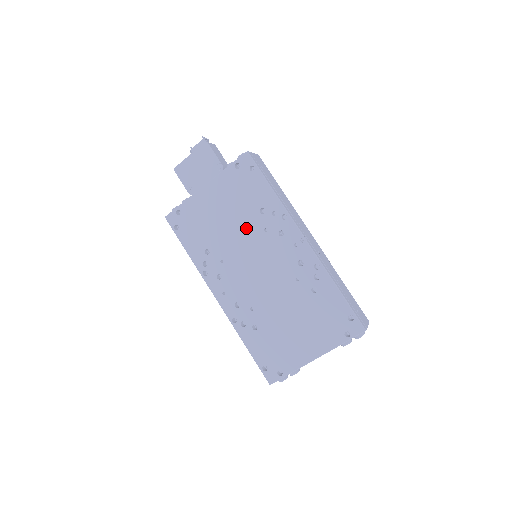
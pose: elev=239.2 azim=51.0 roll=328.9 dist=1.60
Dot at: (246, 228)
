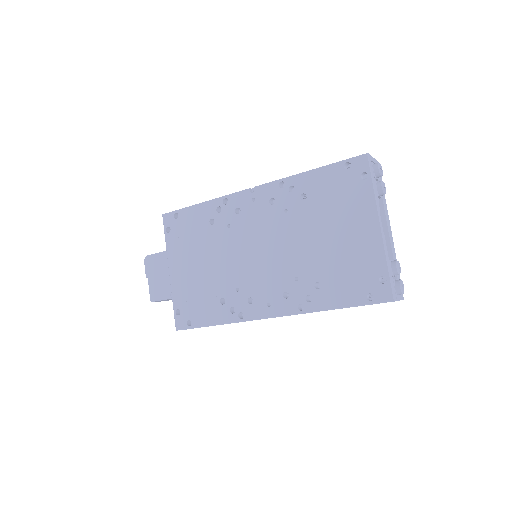
Dot at: (219, 246)
